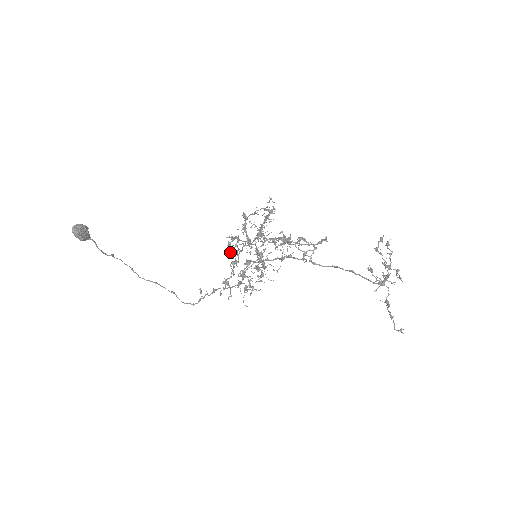
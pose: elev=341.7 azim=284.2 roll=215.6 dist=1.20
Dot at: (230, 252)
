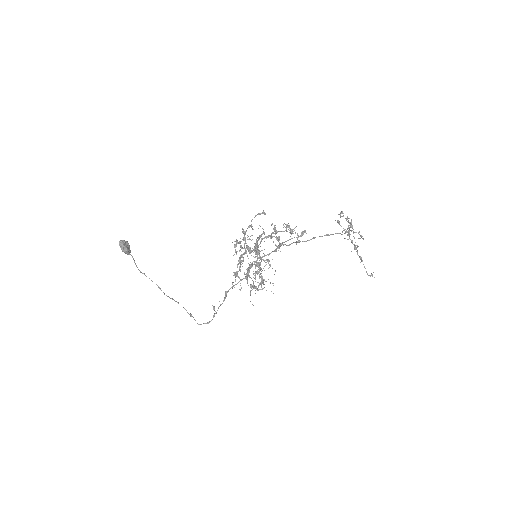
Dot at: (236, 254)
